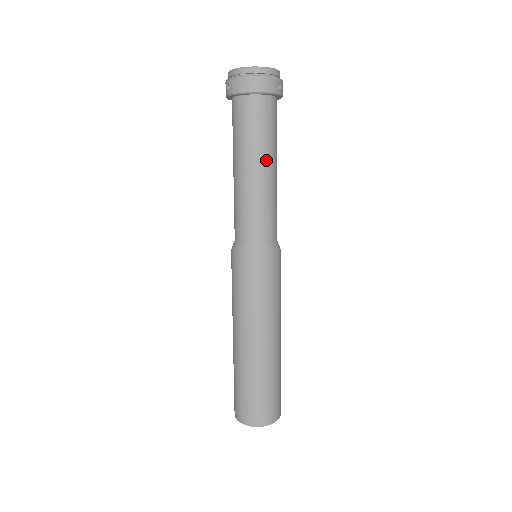
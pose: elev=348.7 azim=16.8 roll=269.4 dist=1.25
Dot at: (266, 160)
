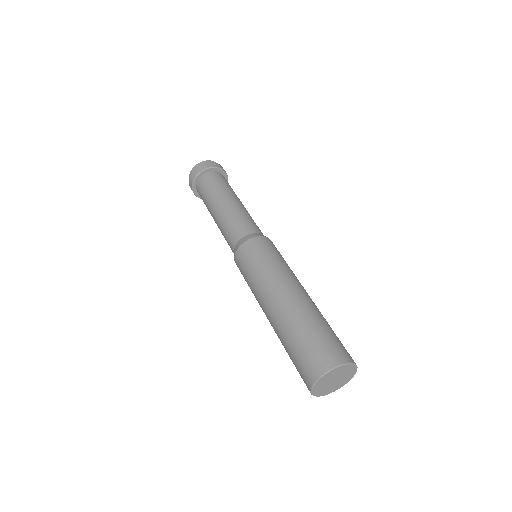
Dot at: (223, 197)
